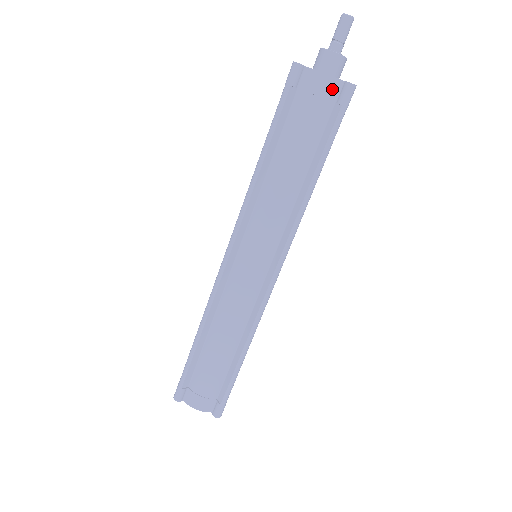
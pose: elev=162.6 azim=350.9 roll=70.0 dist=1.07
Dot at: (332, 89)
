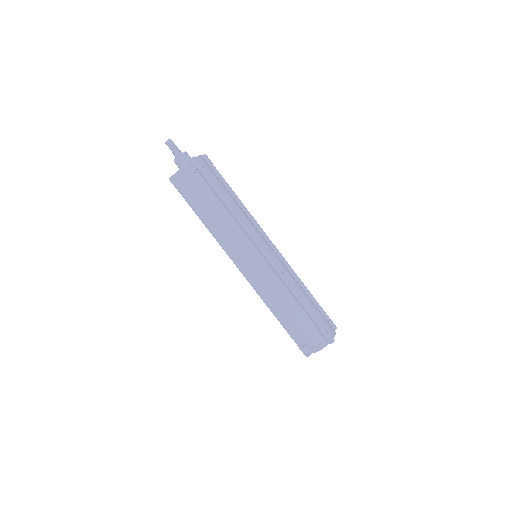
Dot at: (189, 169)
